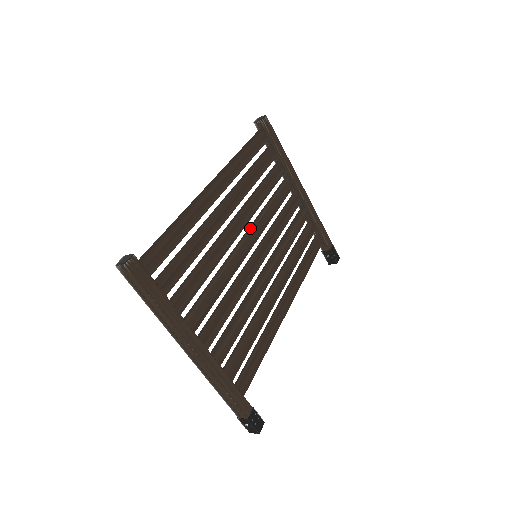
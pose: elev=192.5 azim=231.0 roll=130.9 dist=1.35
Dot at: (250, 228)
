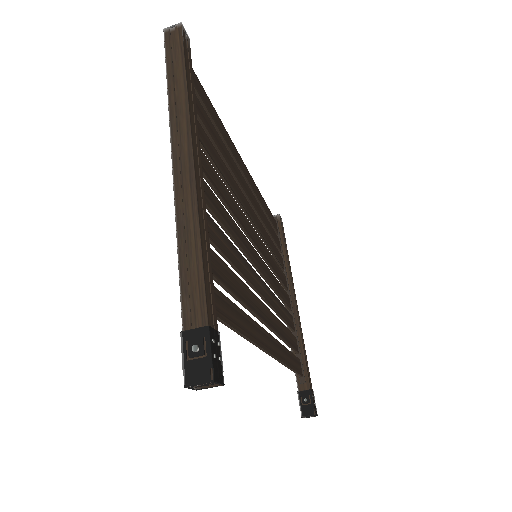
Dot at: (257, 234)
